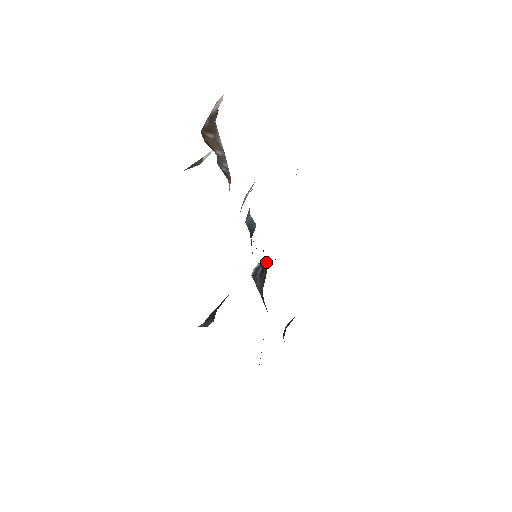
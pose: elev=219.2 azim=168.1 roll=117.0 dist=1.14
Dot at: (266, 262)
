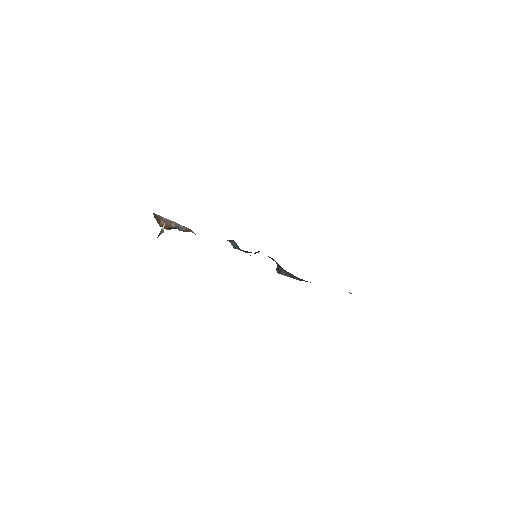
Dot at: occluded
